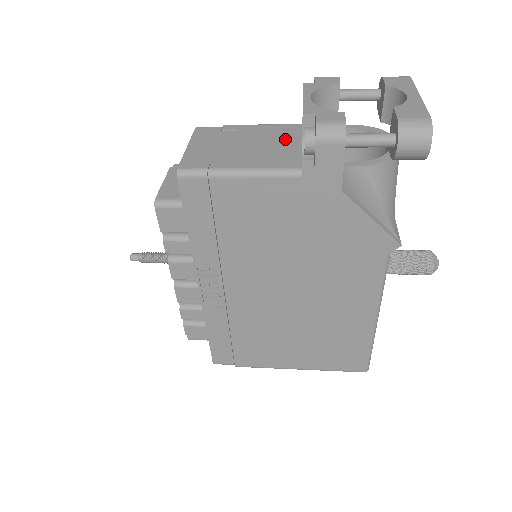
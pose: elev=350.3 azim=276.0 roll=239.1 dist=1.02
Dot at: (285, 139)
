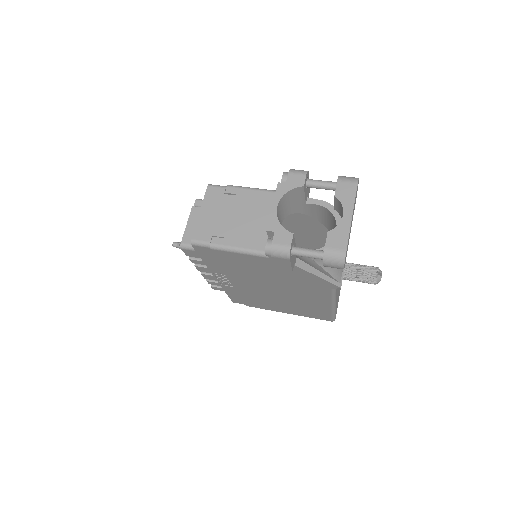
Dot at: (266, 213)
